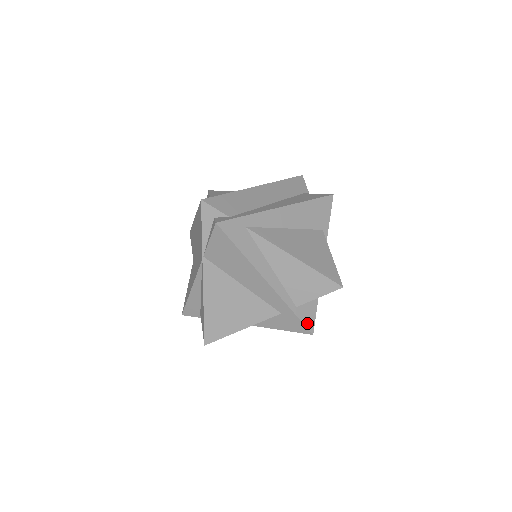
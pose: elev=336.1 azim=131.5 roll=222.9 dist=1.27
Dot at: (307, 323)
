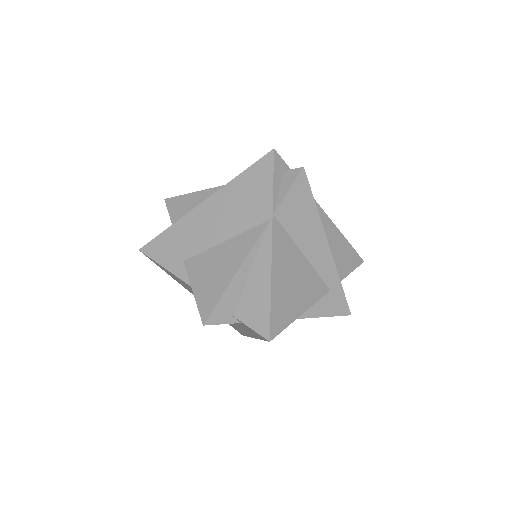
Dot at: (346, 302)
